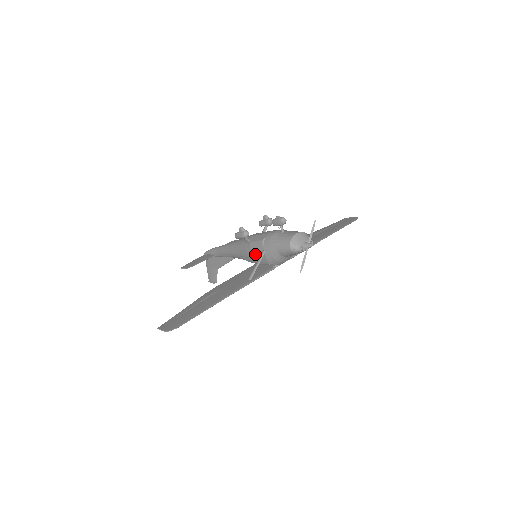
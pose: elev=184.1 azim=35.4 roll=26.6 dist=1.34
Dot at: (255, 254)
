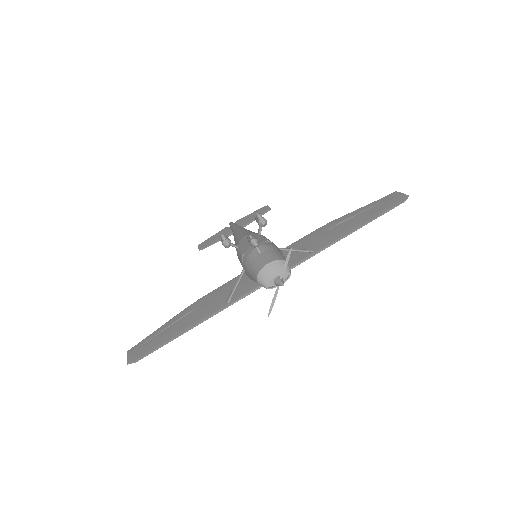
Dot at: occluded
